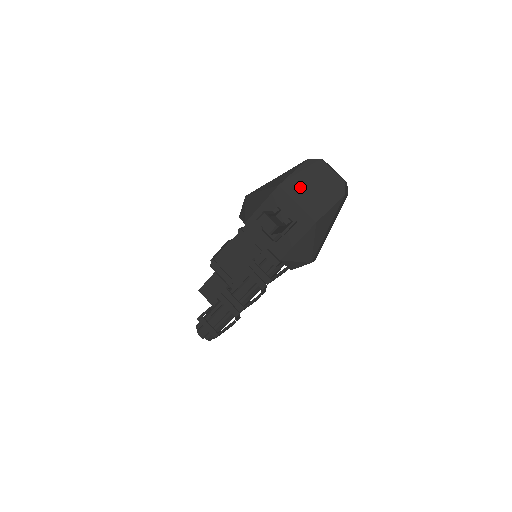
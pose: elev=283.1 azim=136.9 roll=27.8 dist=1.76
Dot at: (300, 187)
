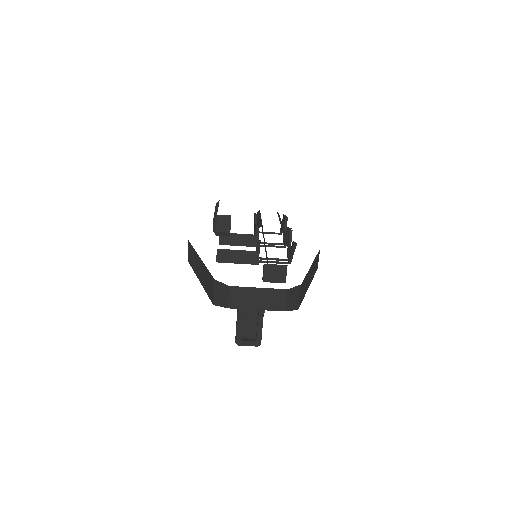
Dot at: occluded
